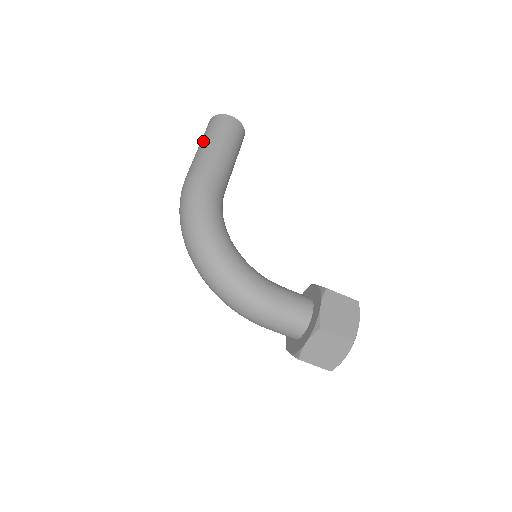
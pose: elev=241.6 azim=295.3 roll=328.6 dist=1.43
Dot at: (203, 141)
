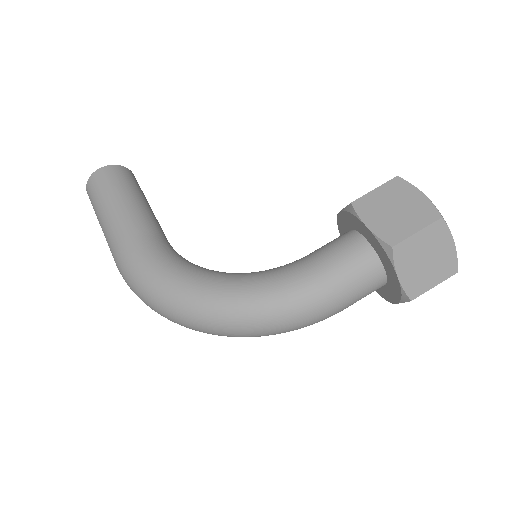
Dot at: (98, 219)
